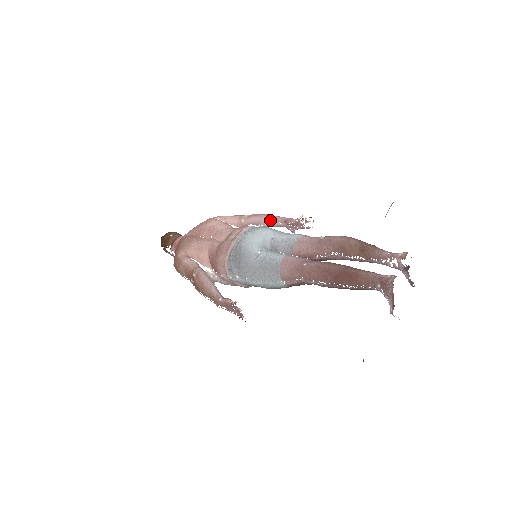
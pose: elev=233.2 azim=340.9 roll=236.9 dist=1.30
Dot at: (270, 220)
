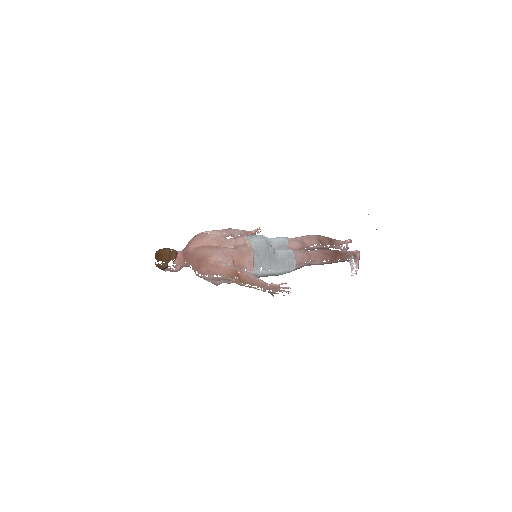
Dot at: (239, 232)
